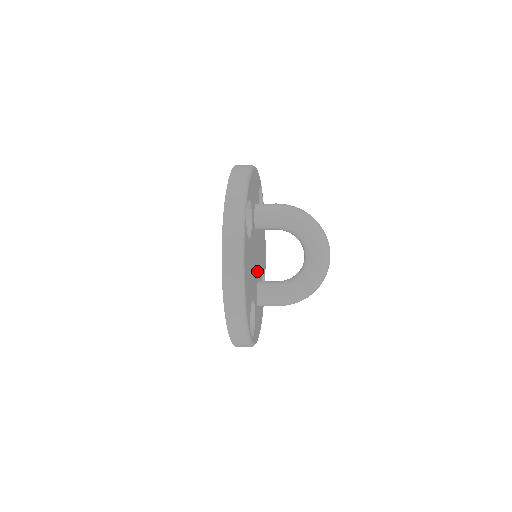
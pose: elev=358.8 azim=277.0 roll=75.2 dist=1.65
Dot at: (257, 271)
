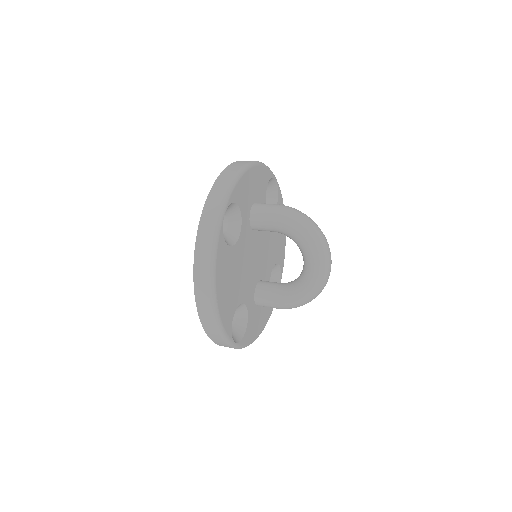
Dot at: (257, 271)
